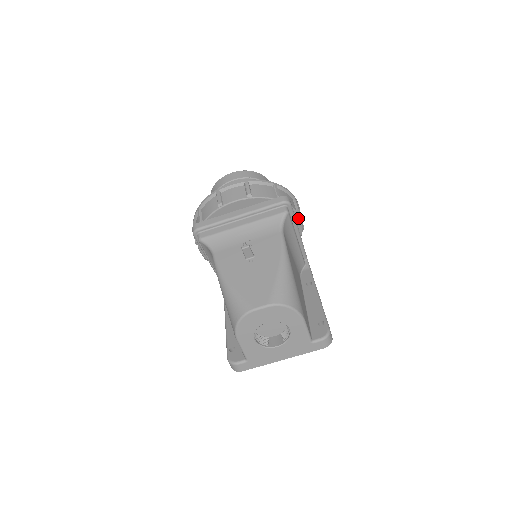
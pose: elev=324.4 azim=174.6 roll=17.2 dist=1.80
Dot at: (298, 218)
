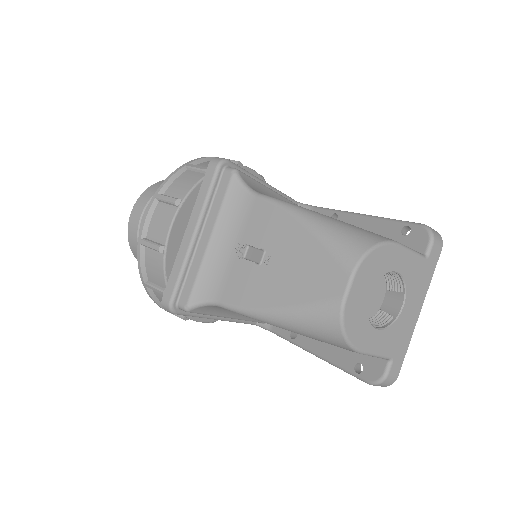
Dot at: (248, 171)
